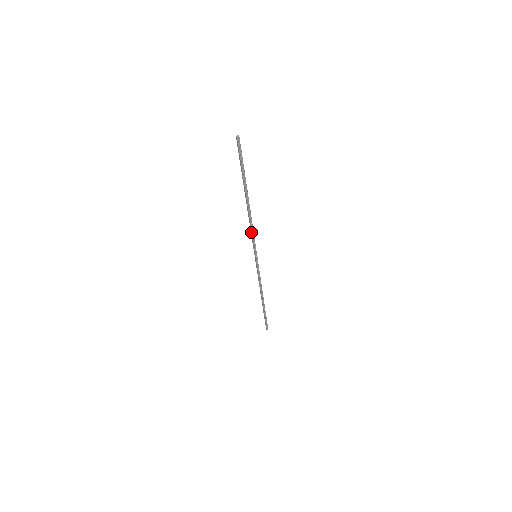
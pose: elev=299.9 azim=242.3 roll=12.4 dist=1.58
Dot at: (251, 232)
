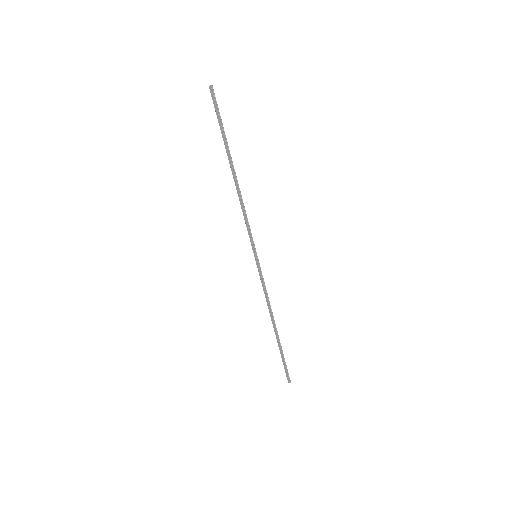
Dot at: (245, 219)
